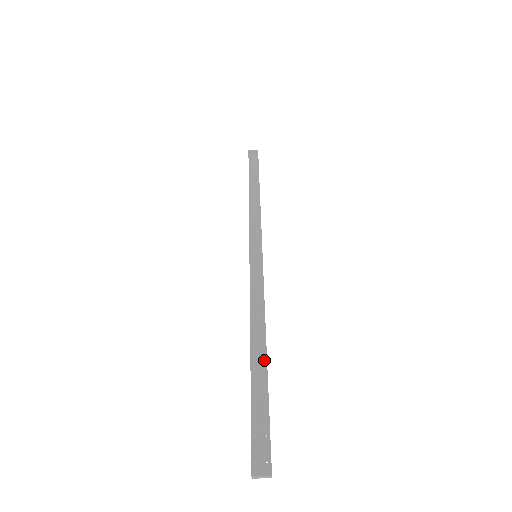
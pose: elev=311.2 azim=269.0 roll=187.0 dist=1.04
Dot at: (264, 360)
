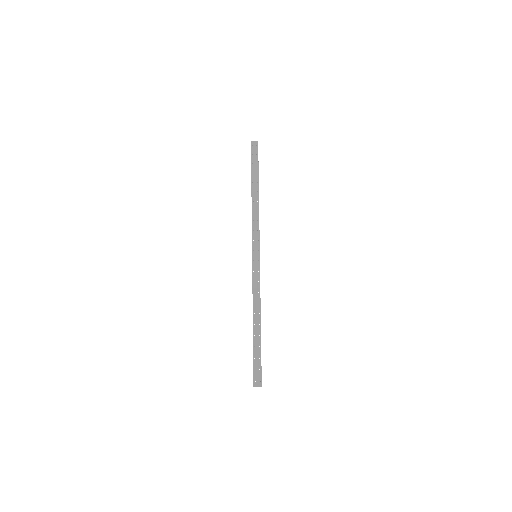
Dot at: (259, 331)
